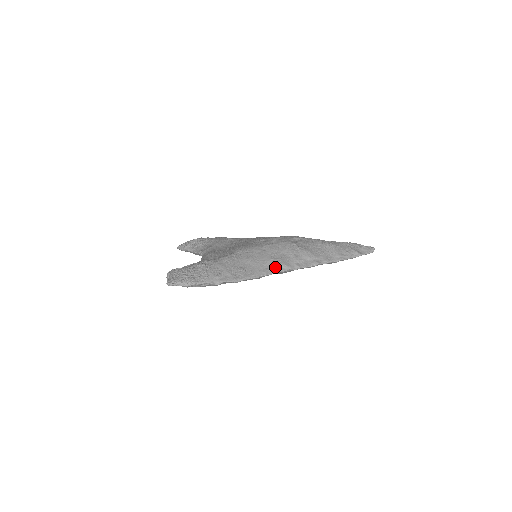
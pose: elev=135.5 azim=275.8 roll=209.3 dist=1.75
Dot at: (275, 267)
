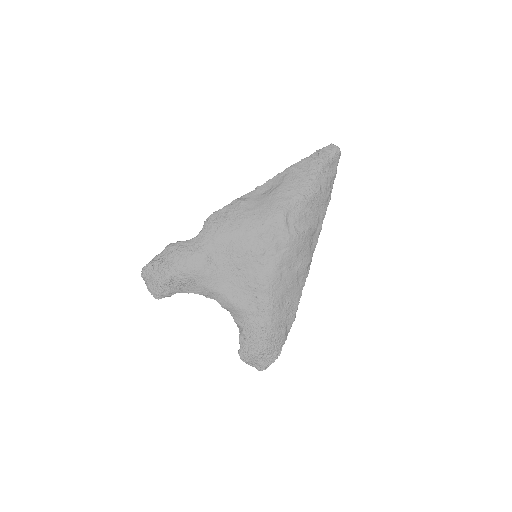
Dot at: (305, 274)
